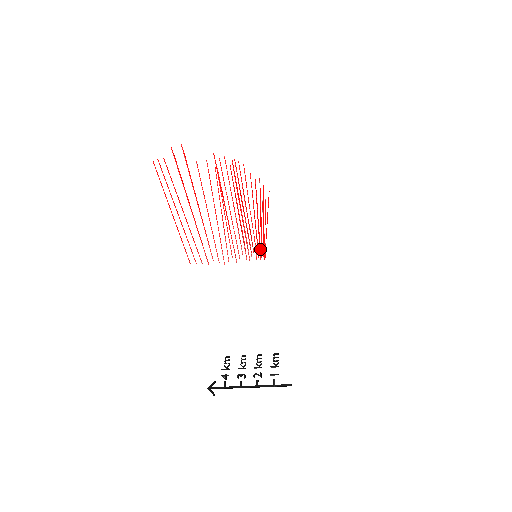
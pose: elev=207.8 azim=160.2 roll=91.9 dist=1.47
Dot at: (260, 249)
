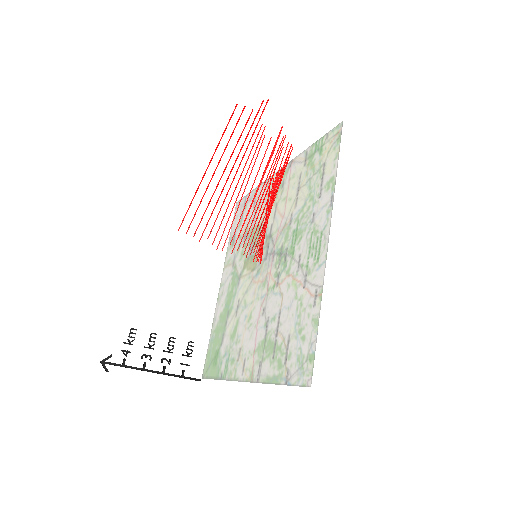
Dot at: (260, 249)
